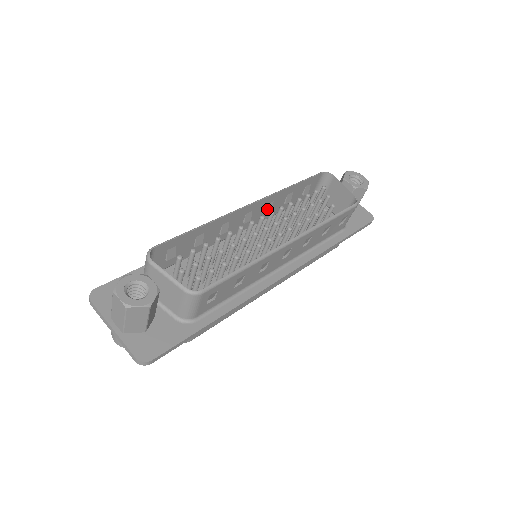
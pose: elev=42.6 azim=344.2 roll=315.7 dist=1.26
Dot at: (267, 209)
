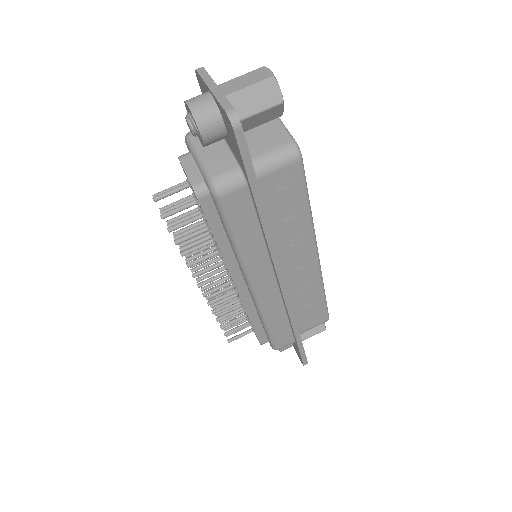
Dot at: occluded
